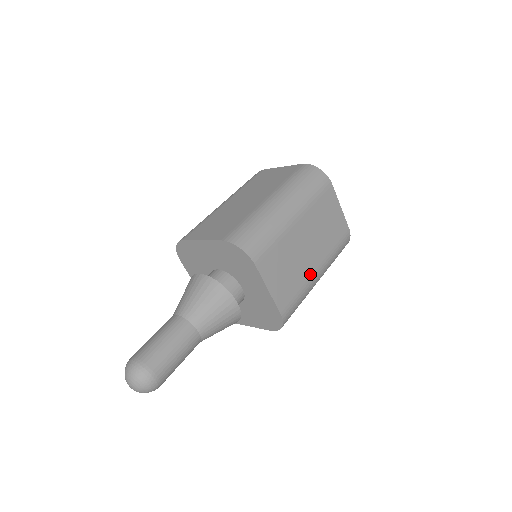
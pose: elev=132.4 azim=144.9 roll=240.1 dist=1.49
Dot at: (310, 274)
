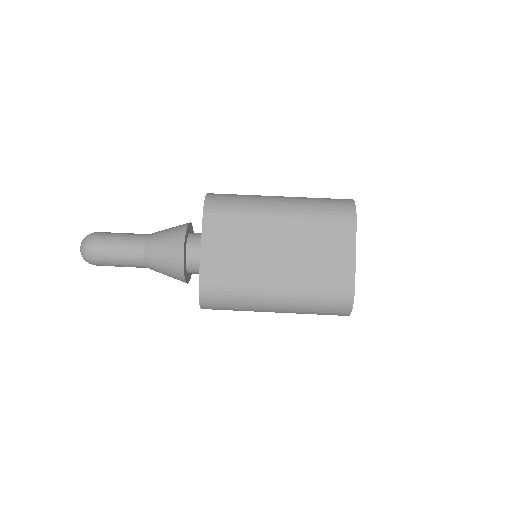
Dot at: (262, 279)
